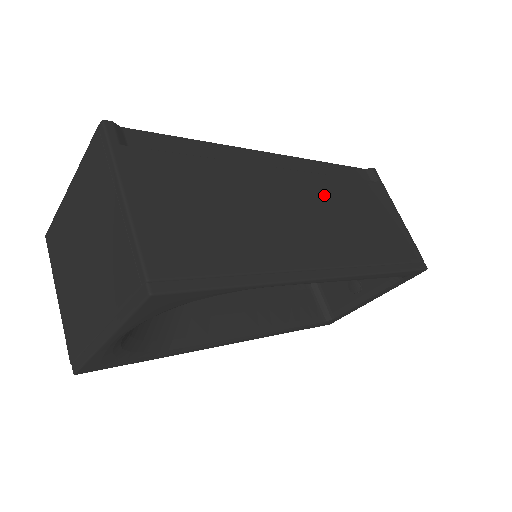
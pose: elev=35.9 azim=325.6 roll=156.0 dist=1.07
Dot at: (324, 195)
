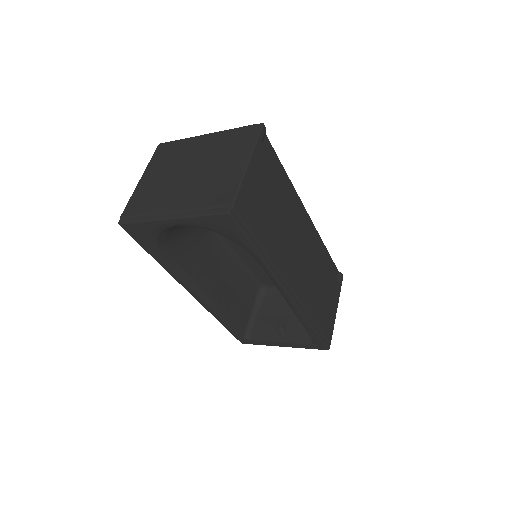
Dot at: (315, 259)
